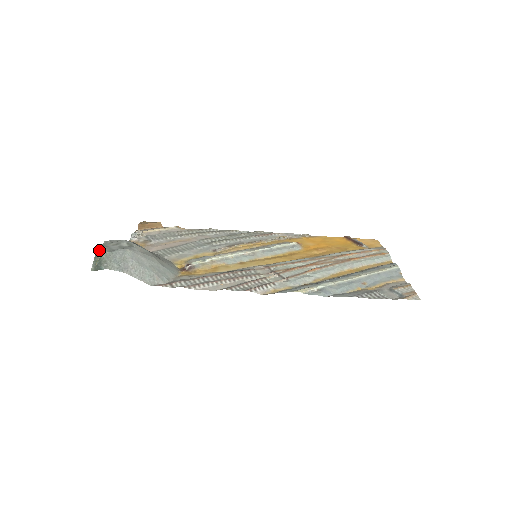
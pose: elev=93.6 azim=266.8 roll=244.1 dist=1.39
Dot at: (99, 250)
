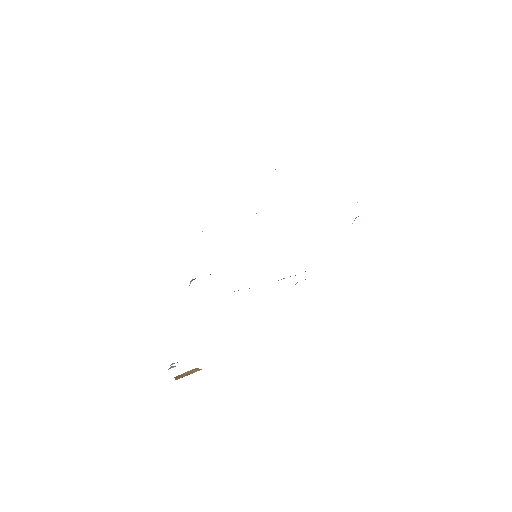
Dot at: occluded
